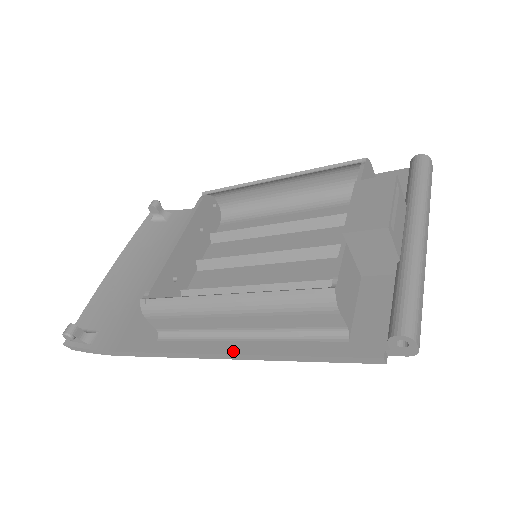
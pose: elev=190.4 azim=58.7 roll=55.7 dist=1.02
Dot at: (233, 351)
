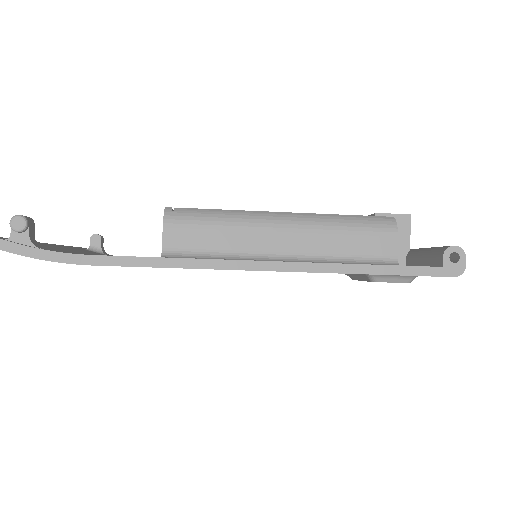
Dot at: (281, 261)
